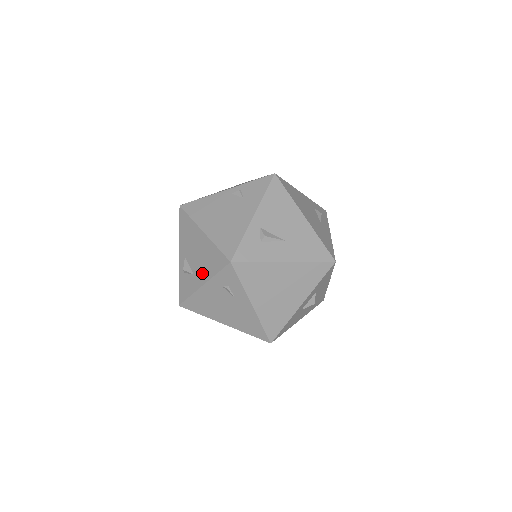
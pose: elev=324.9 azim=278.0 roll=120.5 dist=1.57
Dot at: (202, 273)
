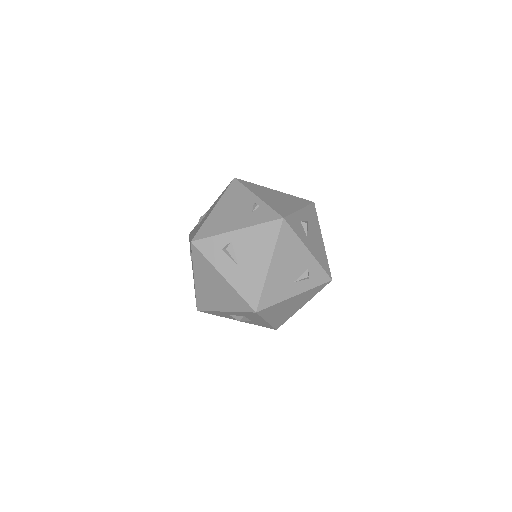
Dot at: occluded
